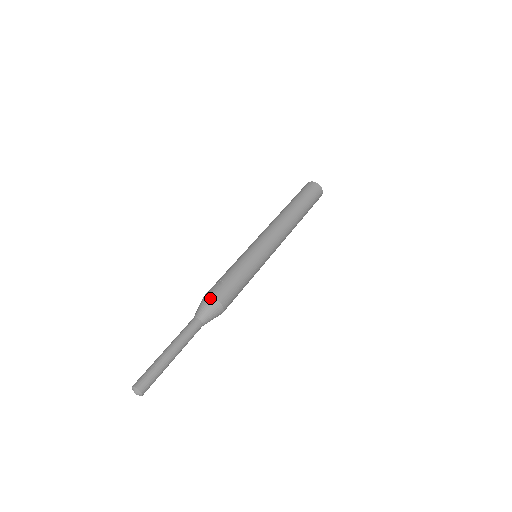
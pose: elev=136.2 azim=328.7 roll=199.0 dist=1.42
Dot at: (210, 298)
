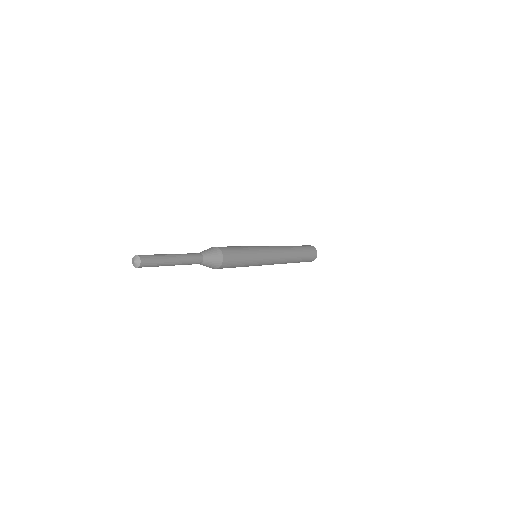
Dot at: (210, 248)
